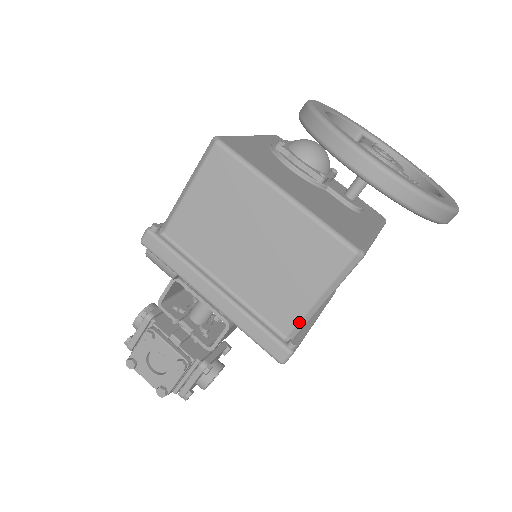
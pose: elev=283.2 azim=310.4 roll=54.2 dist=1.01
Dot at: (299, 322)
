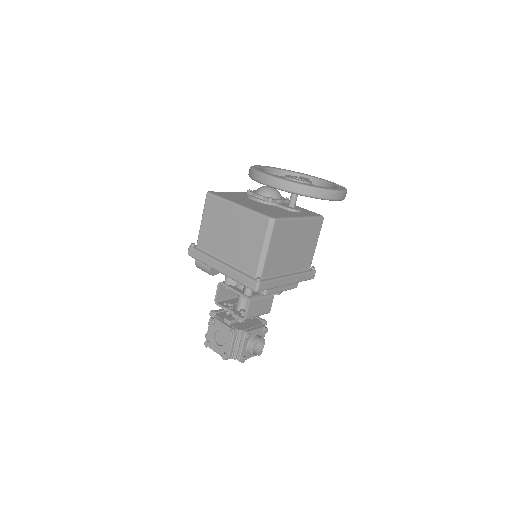
Dot at: (259, 266)
